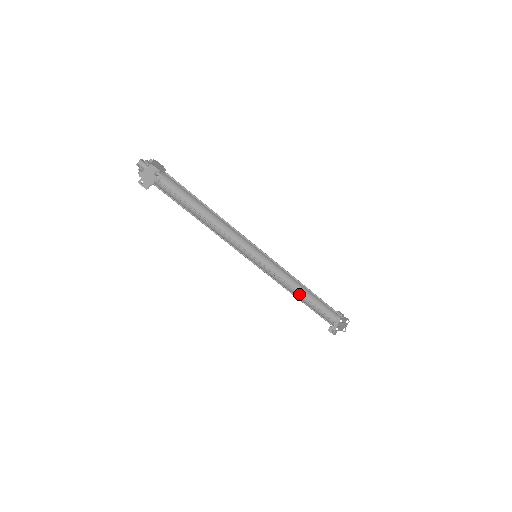
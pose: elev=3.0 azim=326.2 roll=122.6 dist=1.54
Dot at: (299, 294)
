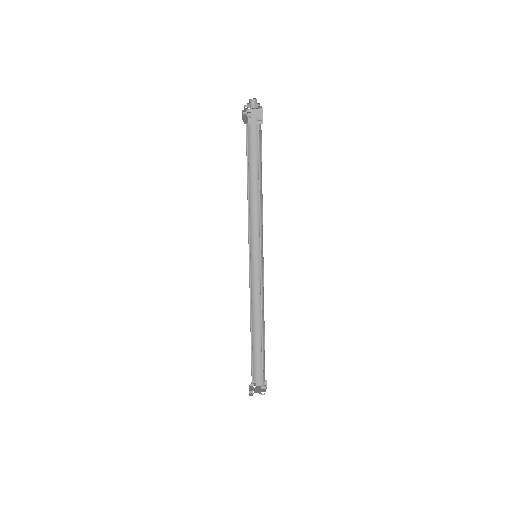
Dot at: (261, 321)
